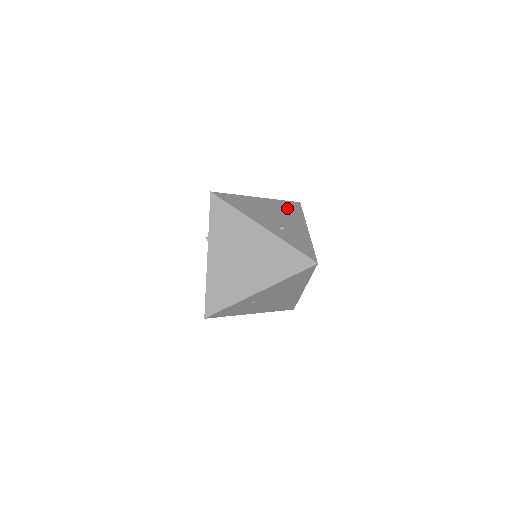
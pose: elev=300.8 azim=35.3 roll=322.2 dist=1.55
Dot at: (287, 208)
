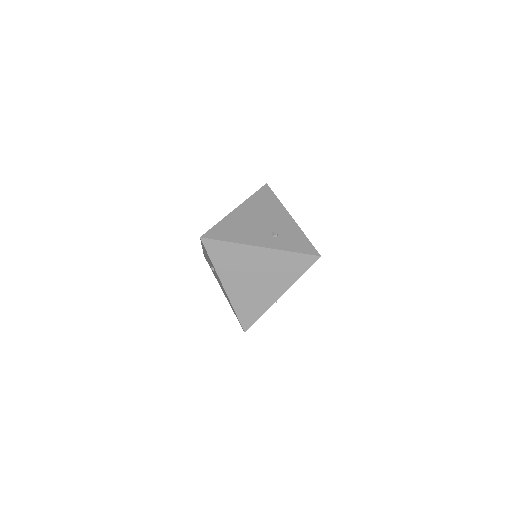
Dot at: (263, 202)
